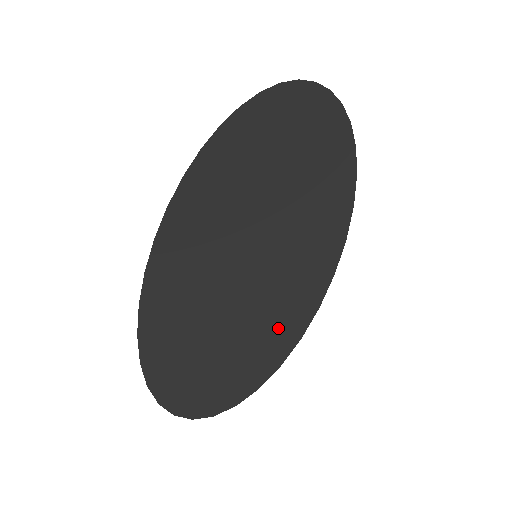
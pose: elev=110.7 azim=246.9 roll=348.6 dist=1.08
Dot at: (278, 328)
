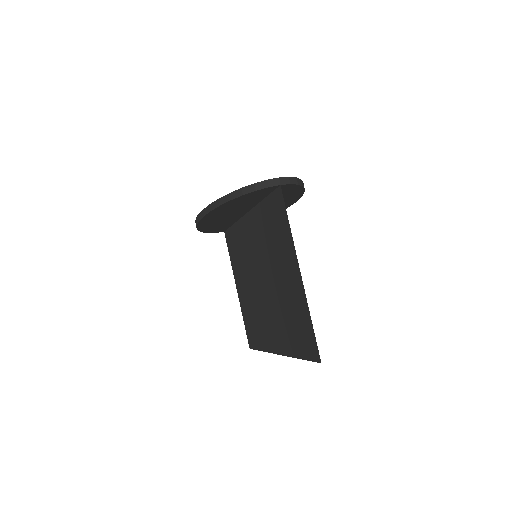
Dot at: occluded
